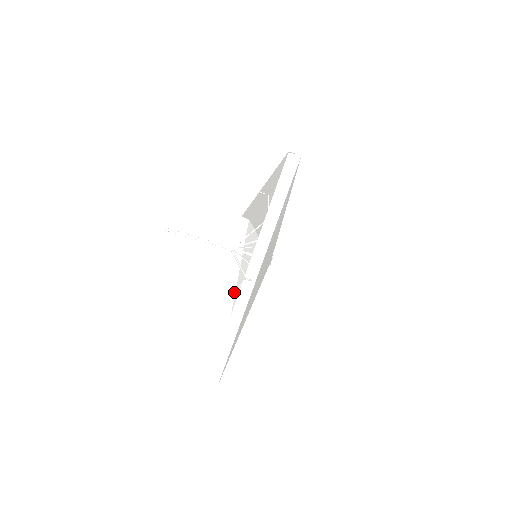
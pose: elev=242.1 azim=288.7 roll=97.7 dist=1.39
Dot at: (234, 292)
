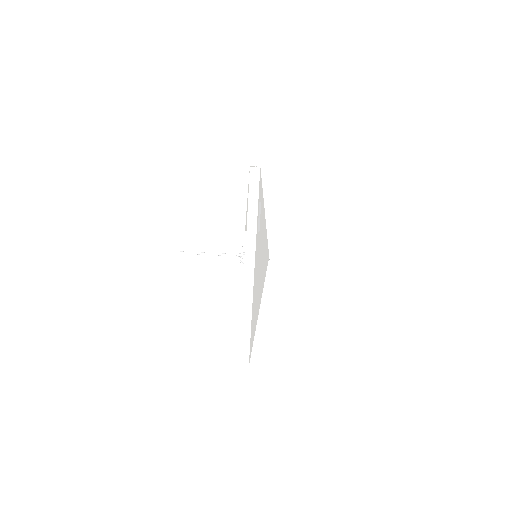
Dot at: occluded
